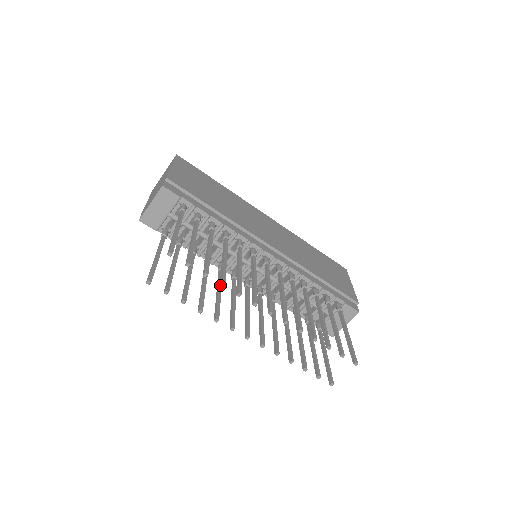
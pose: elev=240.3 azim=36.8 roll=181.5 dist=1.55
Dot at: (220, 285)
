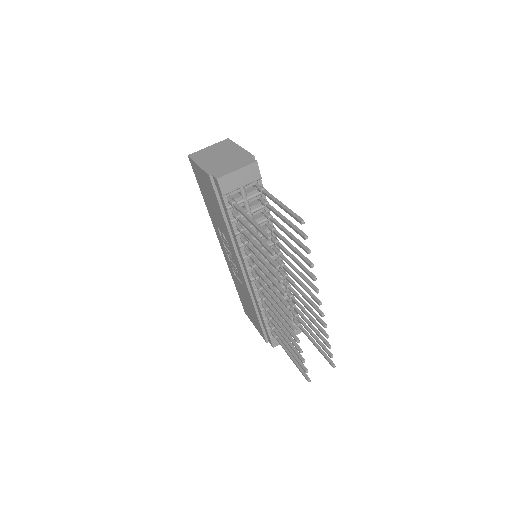
Dot at: (311, 265)
